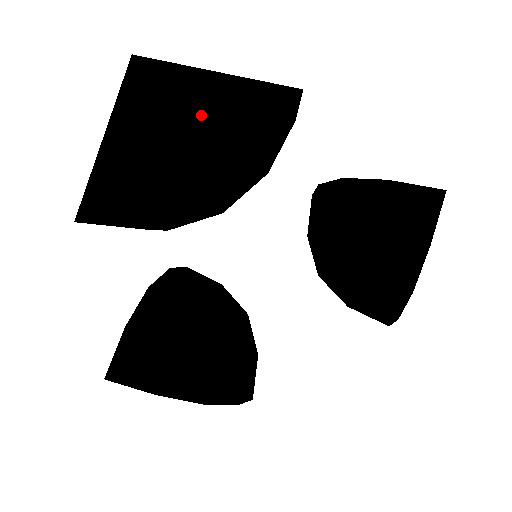
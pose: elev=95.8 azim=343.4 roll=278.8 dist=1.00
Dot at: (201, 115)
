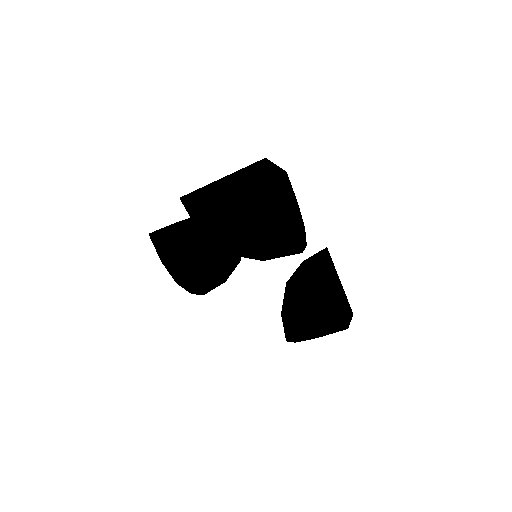
Dot at: (261, 215)
